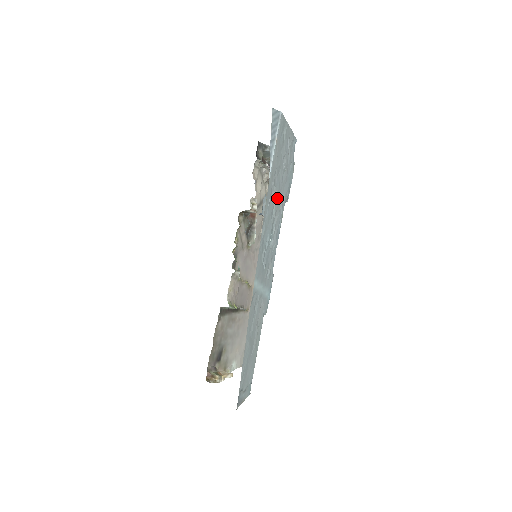
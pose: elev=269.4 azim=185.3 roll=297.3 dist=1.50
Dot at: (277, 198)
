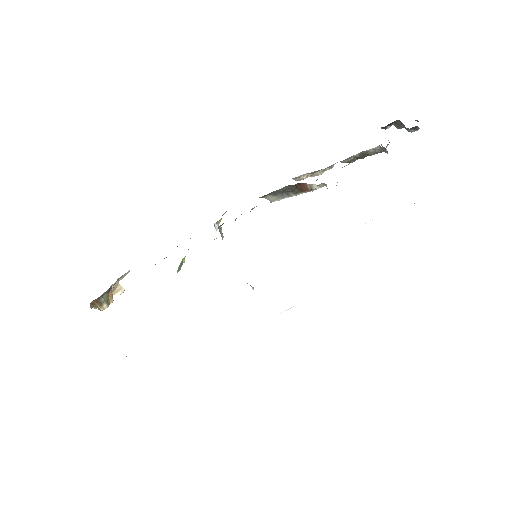
Dot at: occluded
